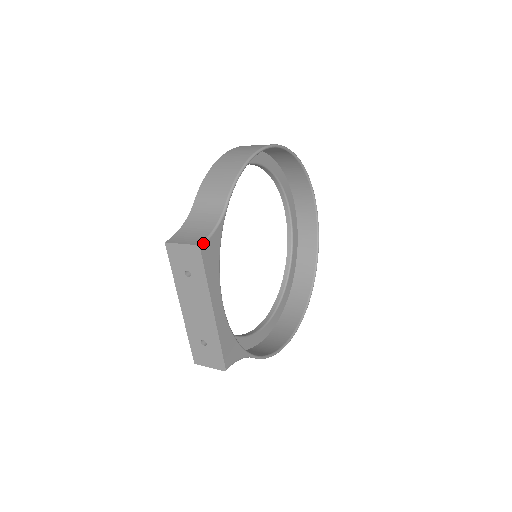
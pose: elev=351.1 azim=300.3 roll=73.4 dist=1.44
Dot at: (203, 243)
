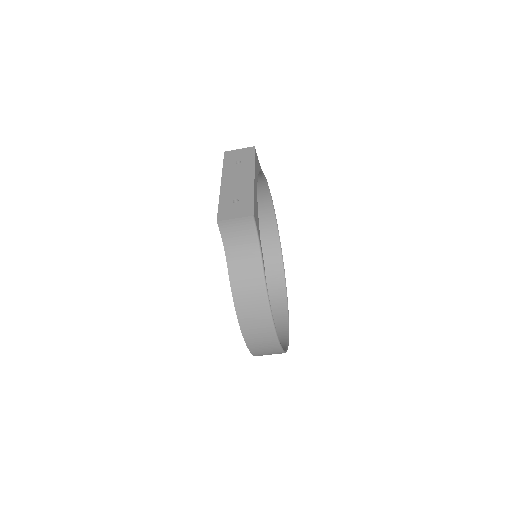
Dot at: occluded
